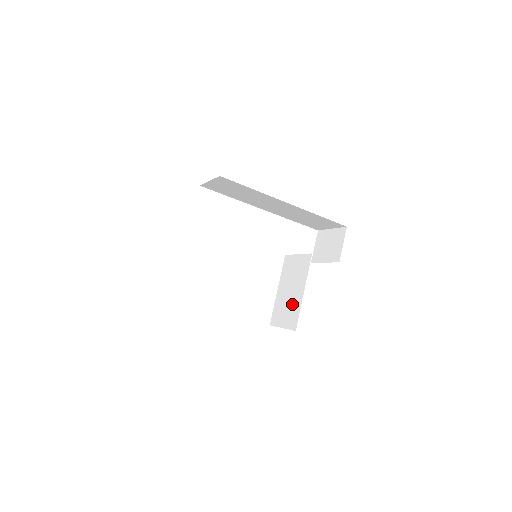
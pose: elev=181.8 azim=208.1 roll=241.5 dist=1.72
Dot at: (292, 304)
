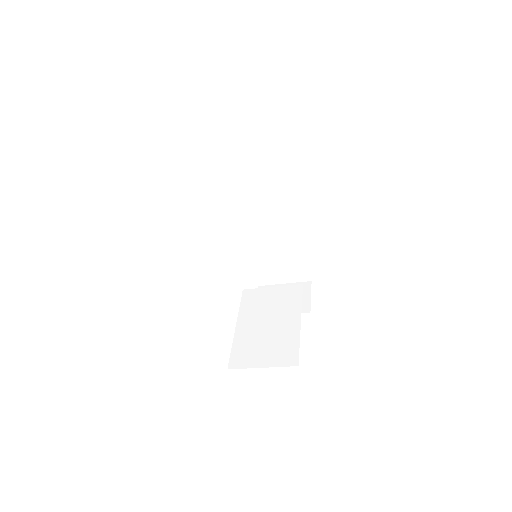
Dot at: (279, 337)
